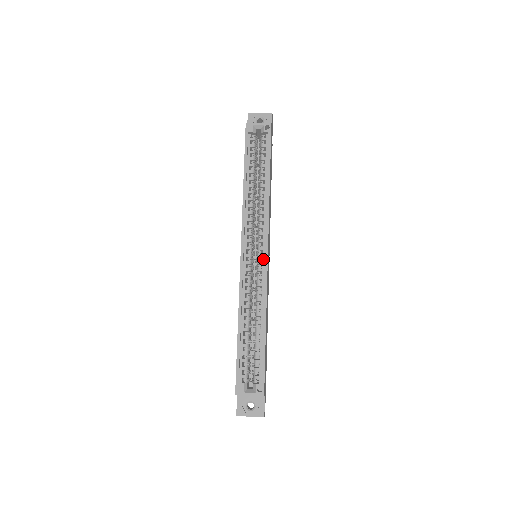
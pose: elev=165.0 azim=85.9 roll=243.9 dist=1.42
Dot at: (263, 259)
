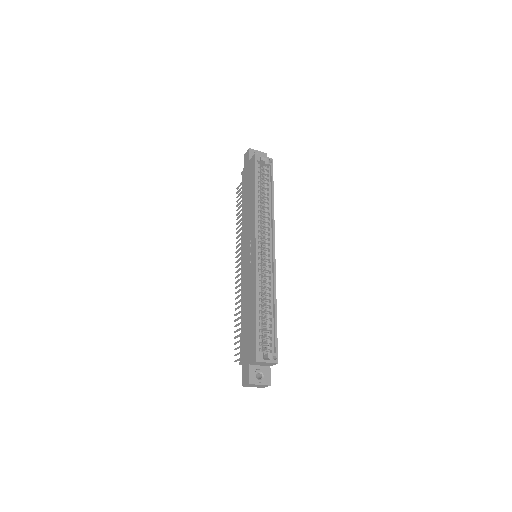
Dot at: (271, 256)
